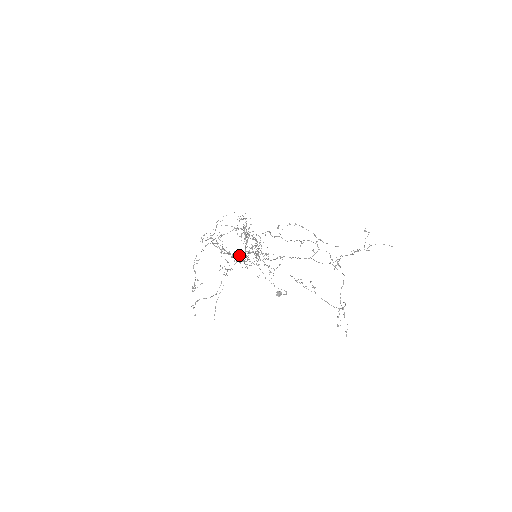
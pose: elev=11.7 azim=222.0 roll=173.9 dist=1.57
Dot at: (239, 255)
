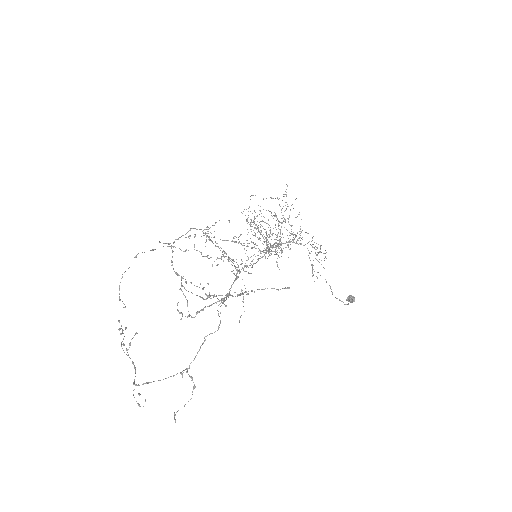
Dot at: (272, 246)
